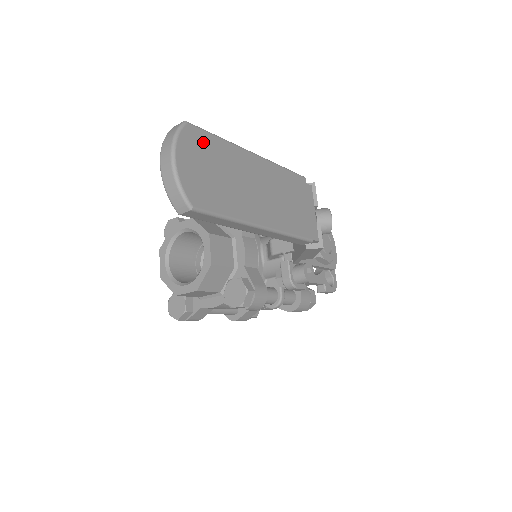
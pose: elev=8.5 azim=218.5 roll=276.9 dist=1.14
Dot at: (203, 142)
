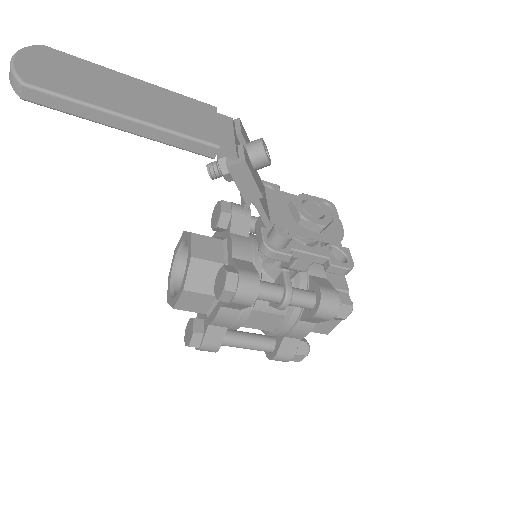
Dot at: (59, 57)
